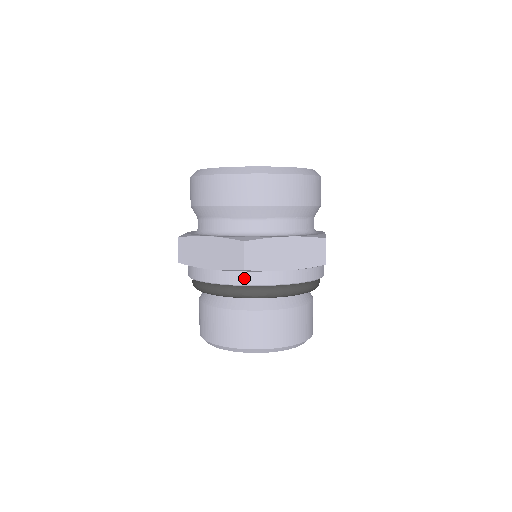
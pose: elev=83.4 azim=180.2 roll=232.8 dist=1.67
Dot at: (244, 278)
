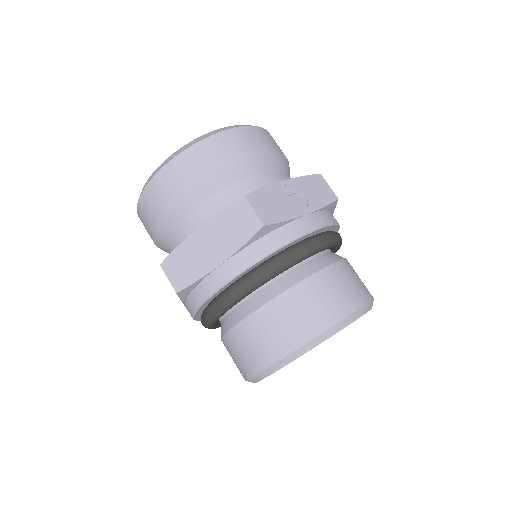
Dot at: (194, 299)
